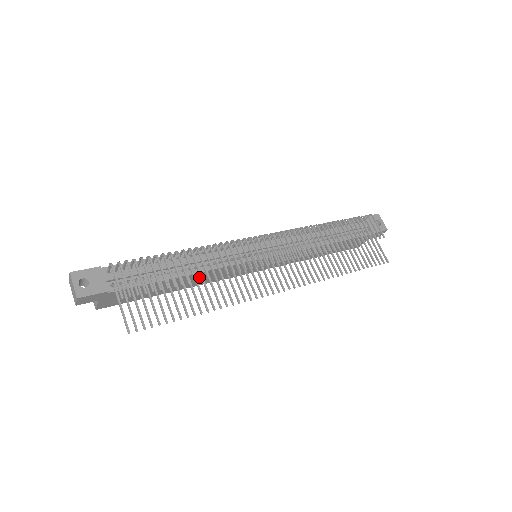
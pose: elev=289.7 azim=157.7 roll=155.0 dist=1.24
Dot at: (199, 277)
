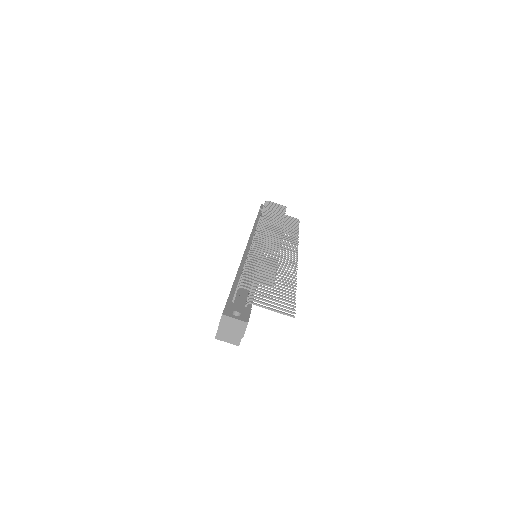
Dot at: occluded
